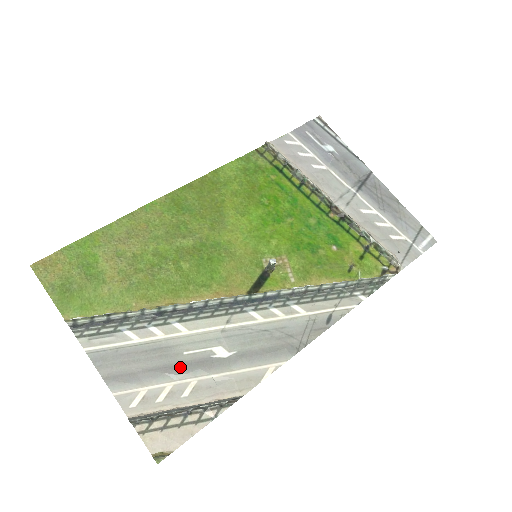
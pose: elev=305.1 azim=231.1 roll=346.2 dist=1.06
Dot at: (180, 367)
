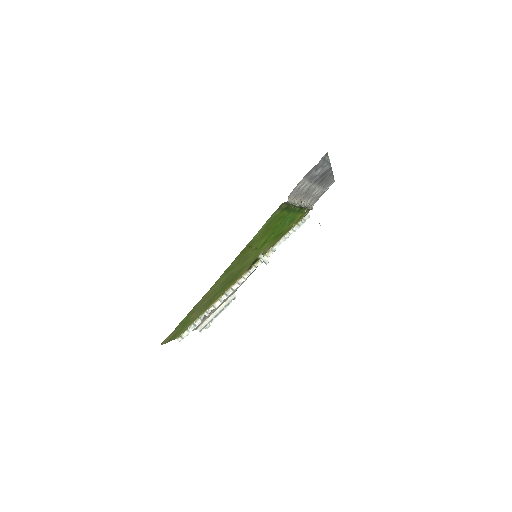
Dot at: occluded
